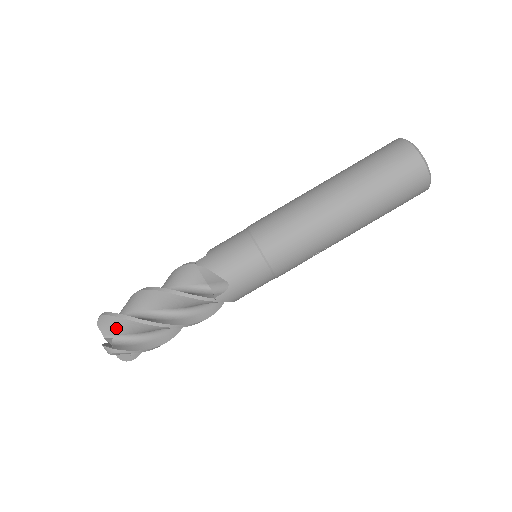
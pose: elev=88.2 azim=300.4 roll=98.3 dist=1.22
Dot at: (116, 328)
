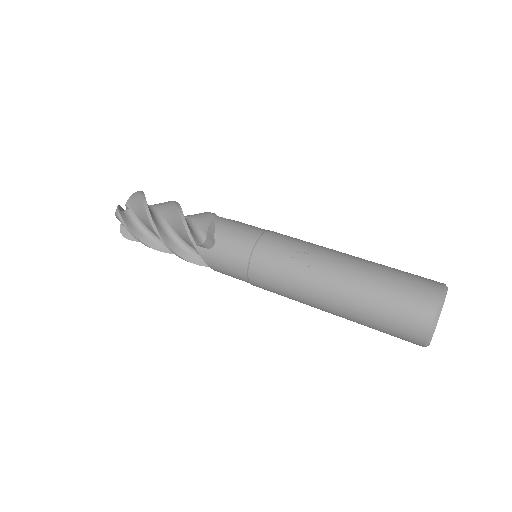
Dot at: occluded
